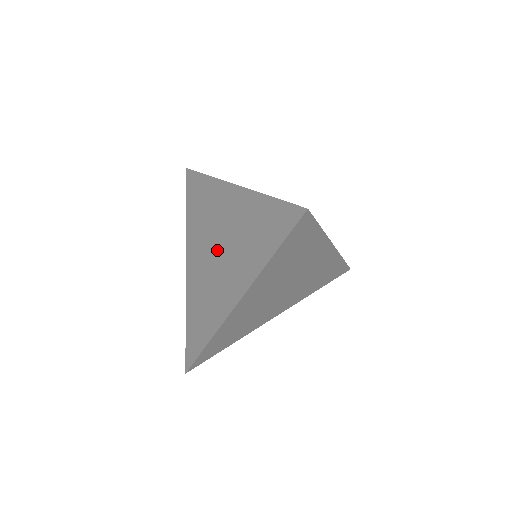
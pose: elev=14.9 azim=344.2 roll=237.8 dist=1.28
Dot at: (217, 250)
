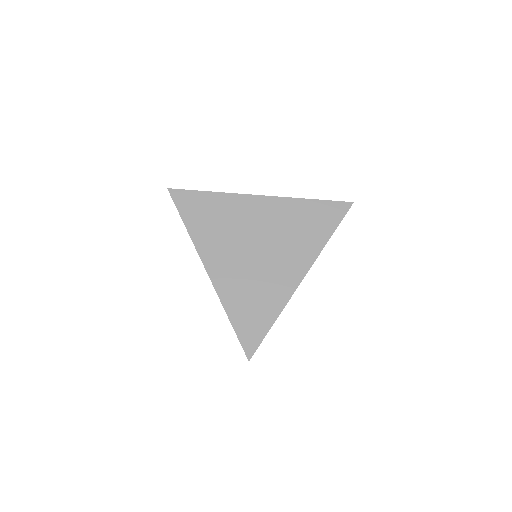
Dot at: (258, 247)
